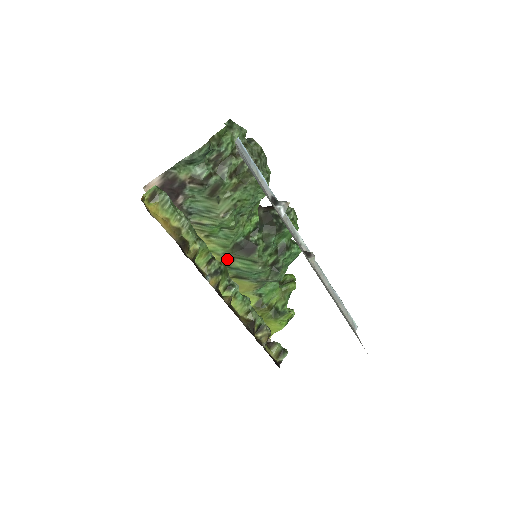
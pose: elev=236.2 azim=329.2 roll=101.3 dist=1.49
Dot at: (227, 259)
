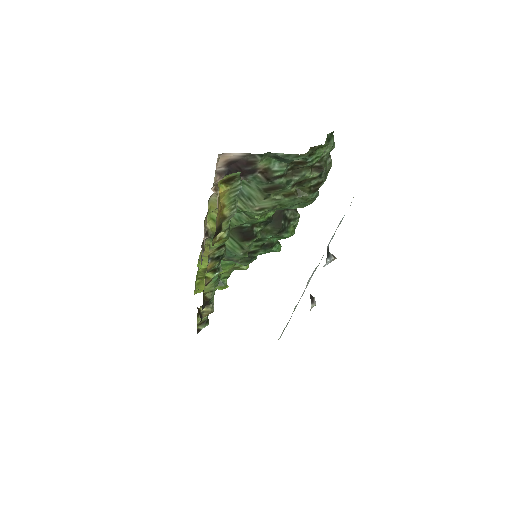
Dot at: occluded
